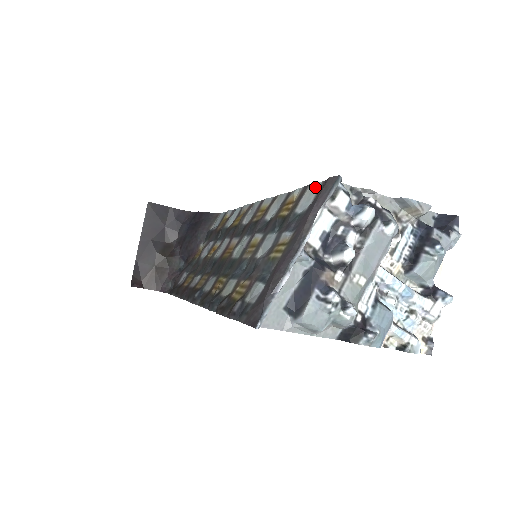
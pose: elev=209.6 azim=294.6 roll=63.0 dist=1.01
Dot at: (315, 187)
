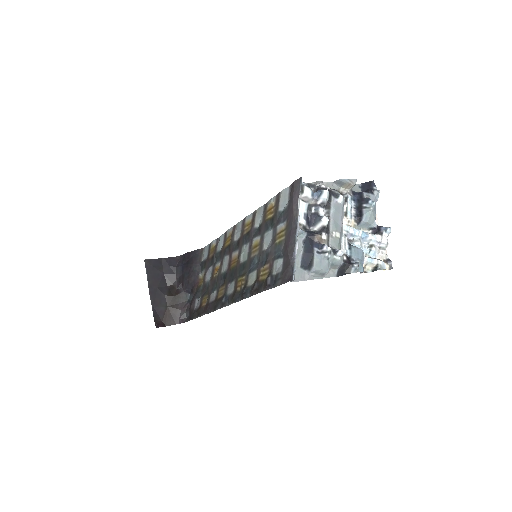
Dot at: (286, 191)
